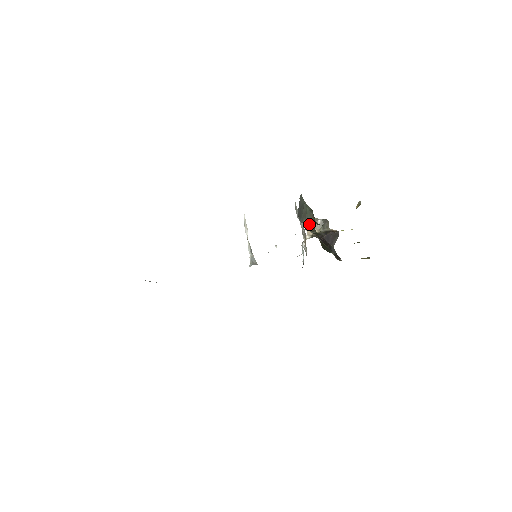
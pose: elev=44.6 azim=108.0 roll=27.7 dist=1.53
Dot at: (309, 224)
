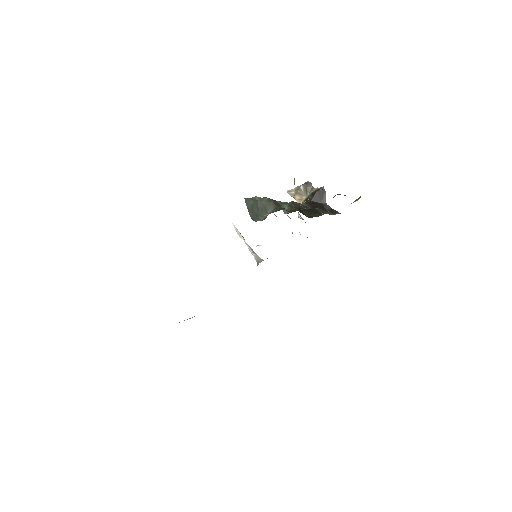
Dot at: (295, 195)
